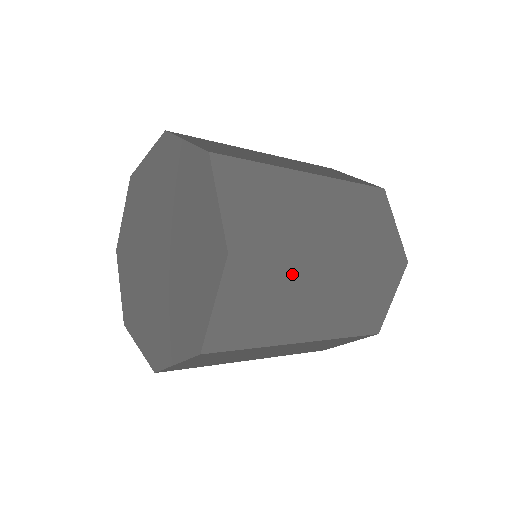
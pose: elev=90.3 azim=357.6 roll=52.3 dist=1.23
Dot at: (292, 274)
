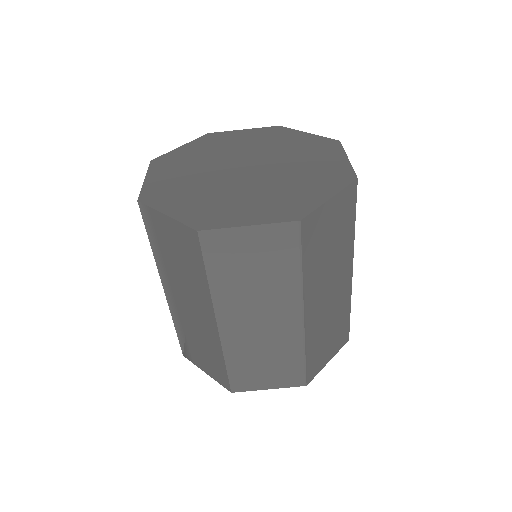
Dot at: occluded
